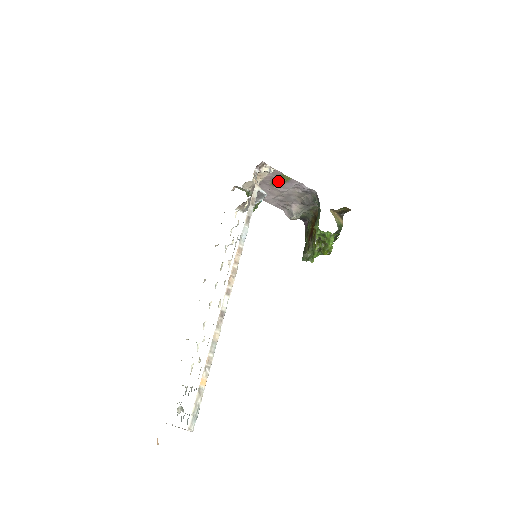
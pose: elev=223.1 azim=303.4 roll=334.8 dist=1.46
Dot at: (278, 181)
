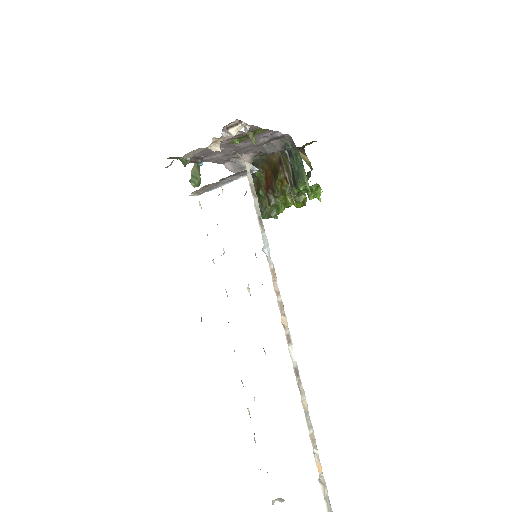
Dot at: (244, 137)
